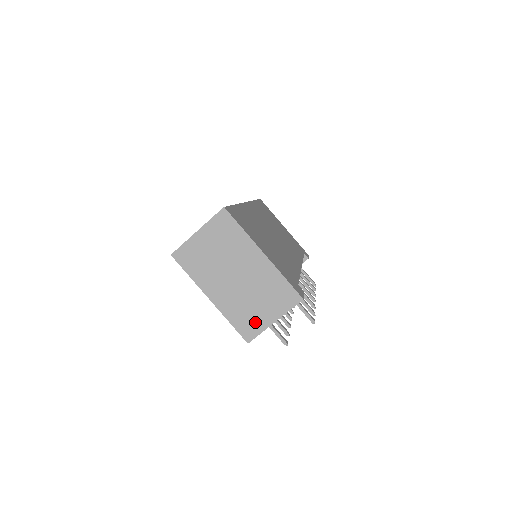
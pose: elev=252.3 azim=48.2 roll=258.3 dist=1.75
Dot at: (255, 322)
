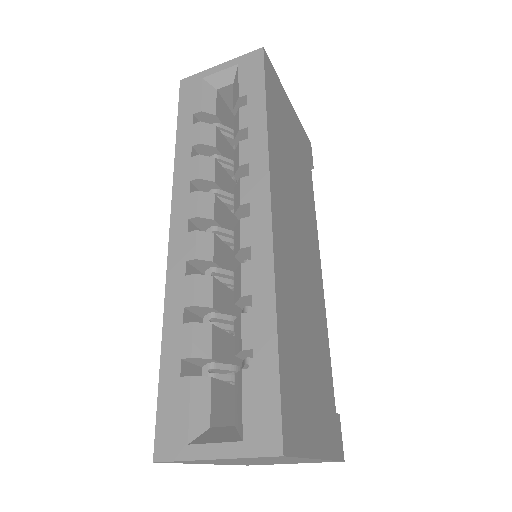
Dot at: (267, 464)
